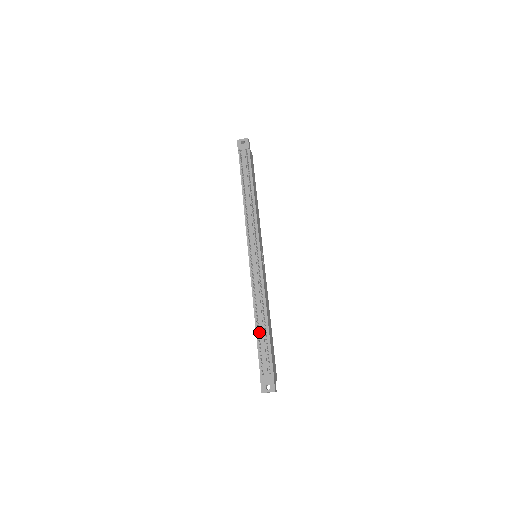
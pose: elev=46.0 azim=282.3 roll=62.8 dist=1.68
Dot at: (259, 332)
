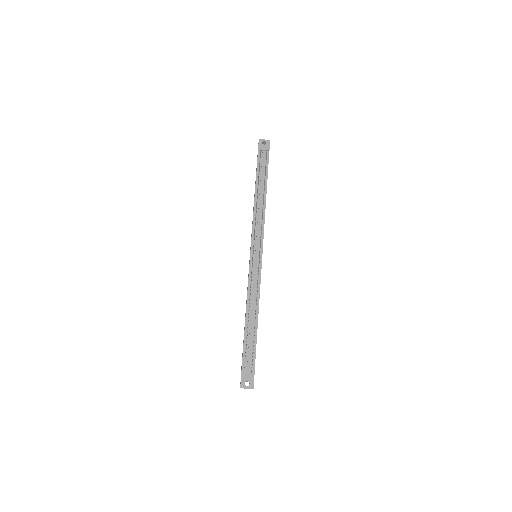
Dot at: (248, 330)
